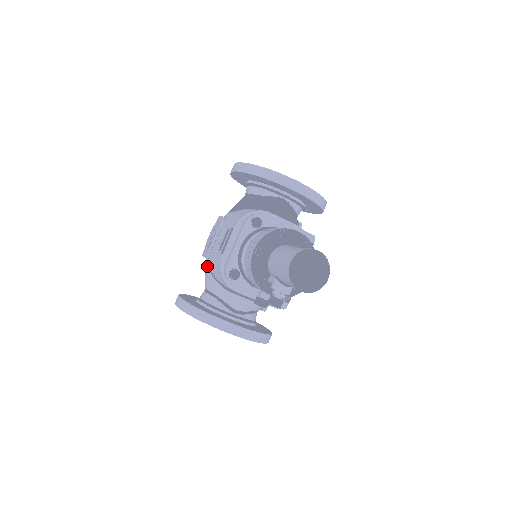
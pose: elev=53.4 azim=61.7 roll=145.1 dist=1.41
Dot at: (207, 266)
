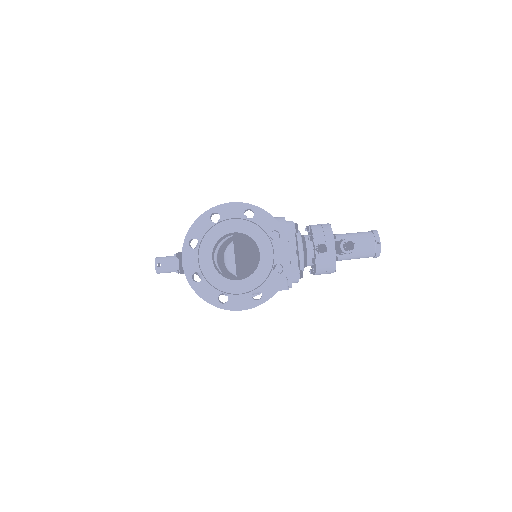
Dot at: occluded
